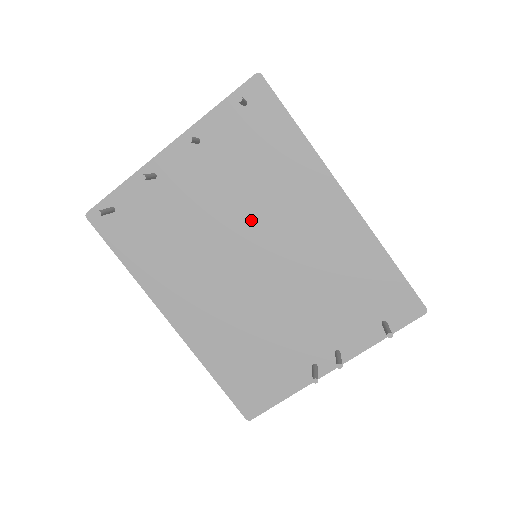
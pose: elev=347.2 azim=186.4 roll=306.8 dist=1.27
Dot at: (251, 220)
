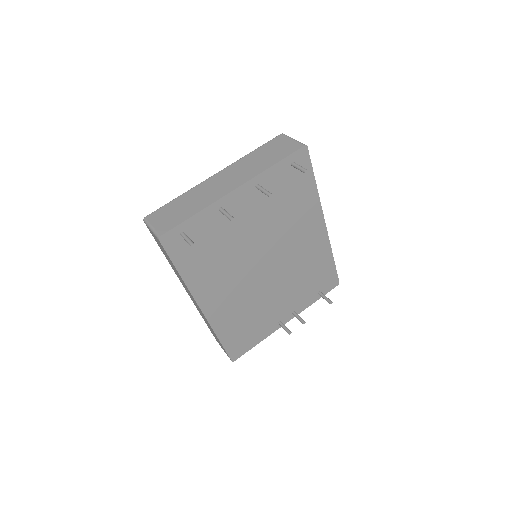
Dot at: (273, 239)
